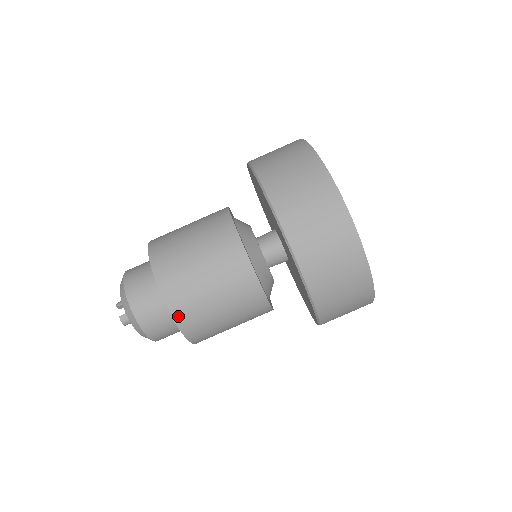
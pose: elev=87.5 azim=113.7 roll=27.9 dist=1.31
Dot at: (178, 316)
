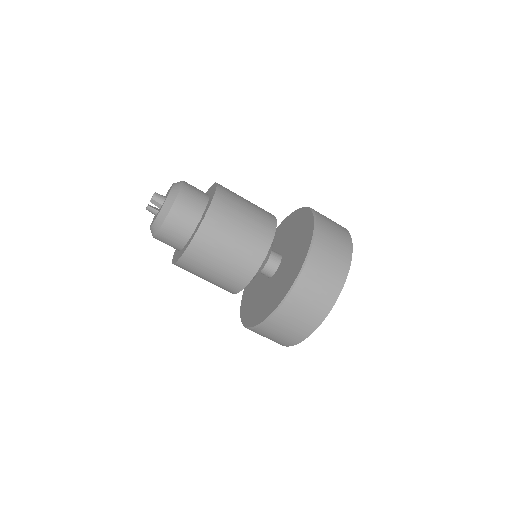
Dot at: (180, 264)
